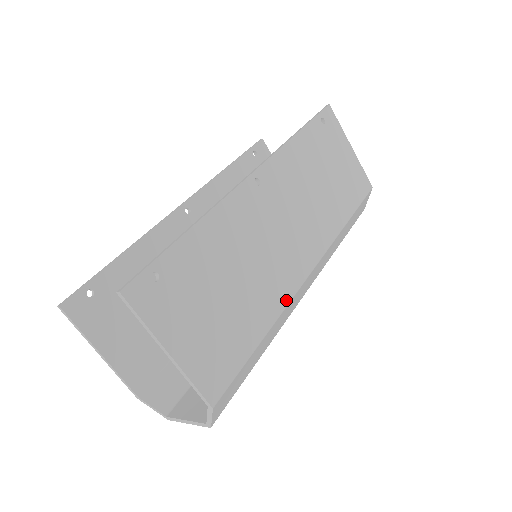
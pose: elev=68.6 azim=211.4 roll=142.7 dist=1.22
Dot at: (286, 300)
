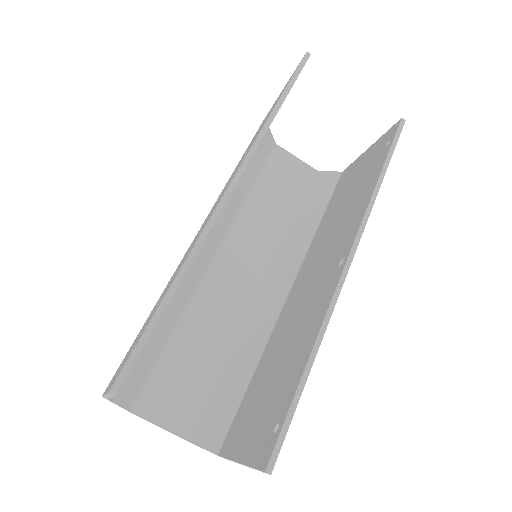
Dot at: occluded
